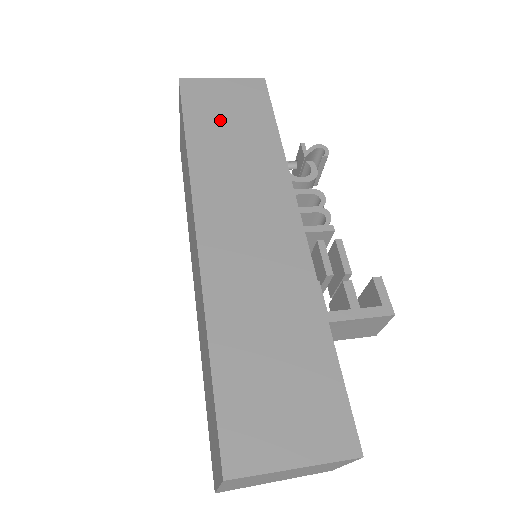
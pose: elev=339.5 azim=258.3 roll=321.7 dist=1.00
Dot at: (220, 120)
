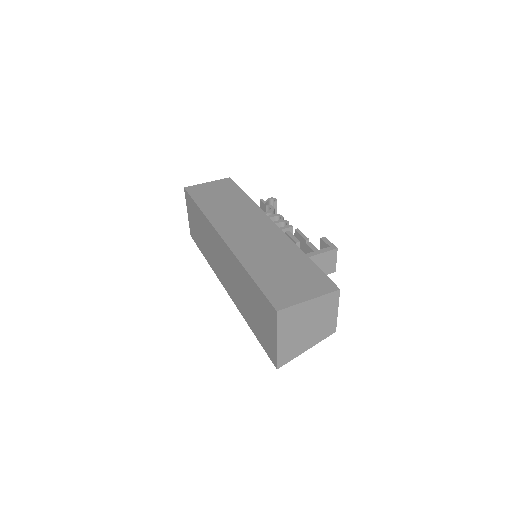
Dot at: (214, 197)
